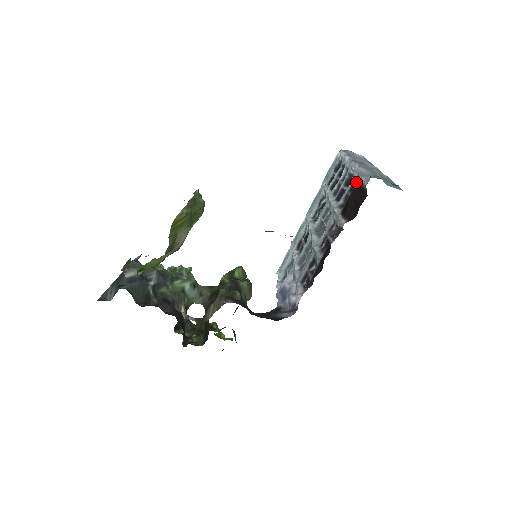
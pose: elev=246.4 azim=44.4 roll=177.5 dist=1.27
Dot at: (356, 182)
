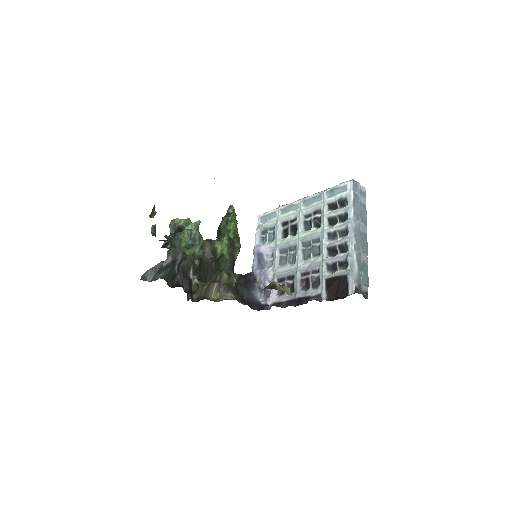
Dot at: (346, 264)
